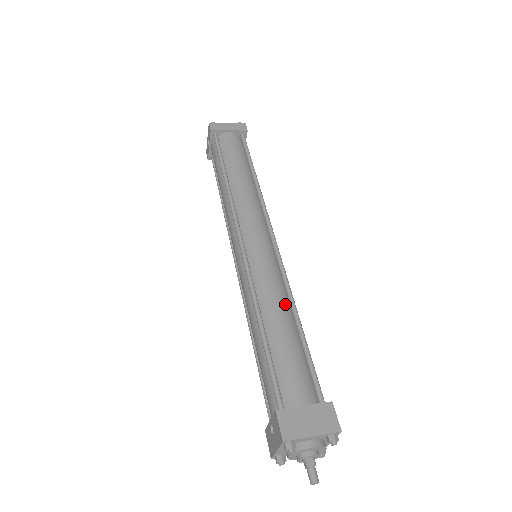
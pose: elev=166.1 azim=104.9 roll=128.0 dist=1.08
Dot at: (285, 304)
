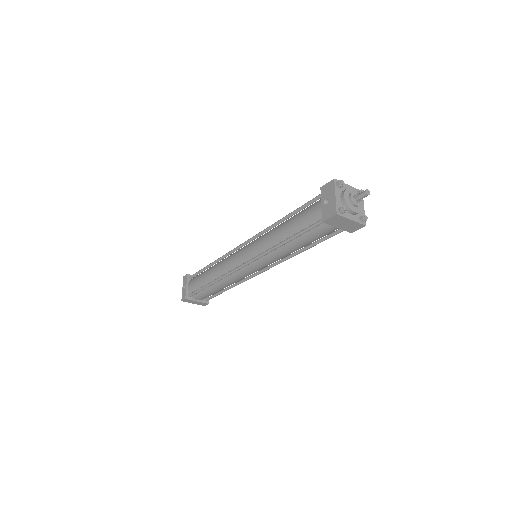
Dot at: occluded
